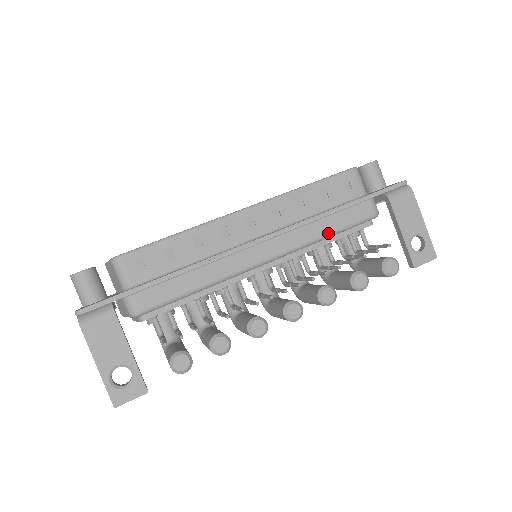
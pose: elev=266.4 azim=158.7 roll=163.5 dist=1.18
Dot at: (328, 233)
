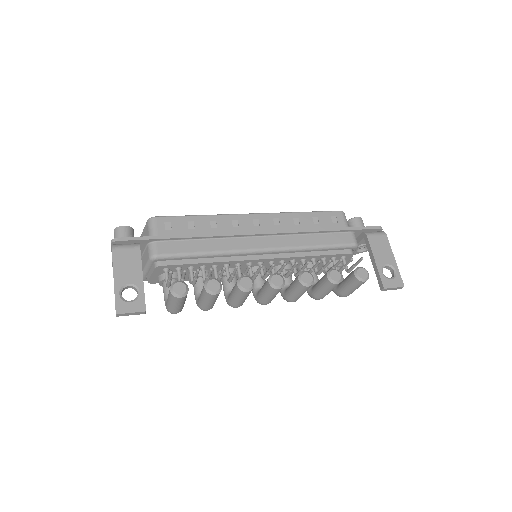
Dot at: (315, 245)
